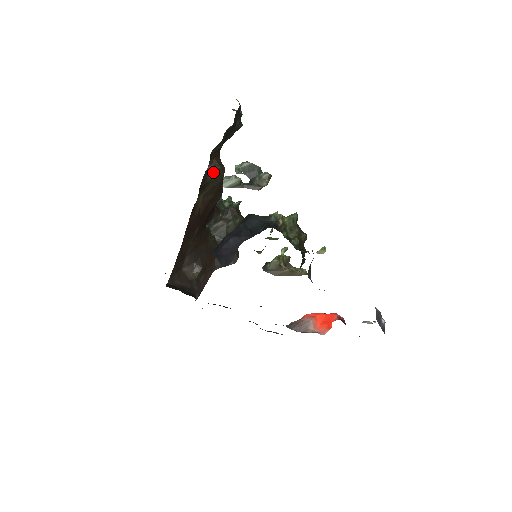
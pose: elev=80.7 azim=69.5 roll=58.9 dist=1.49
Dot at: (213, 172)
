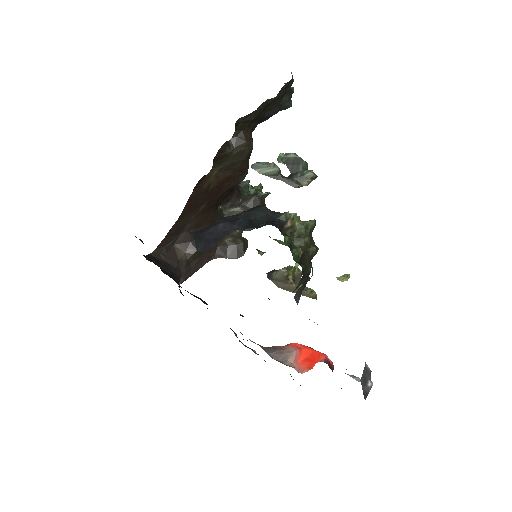
Dot at: (236, 145)
